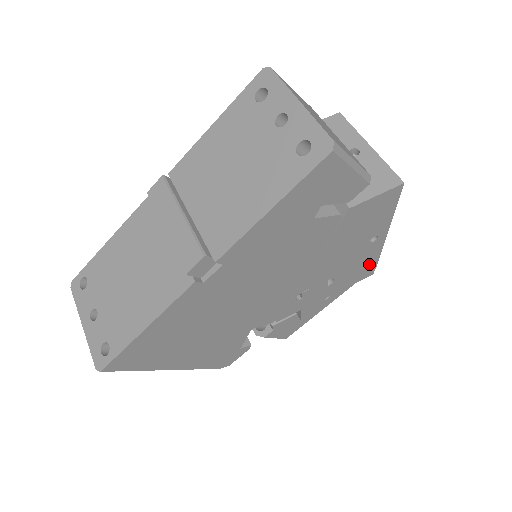
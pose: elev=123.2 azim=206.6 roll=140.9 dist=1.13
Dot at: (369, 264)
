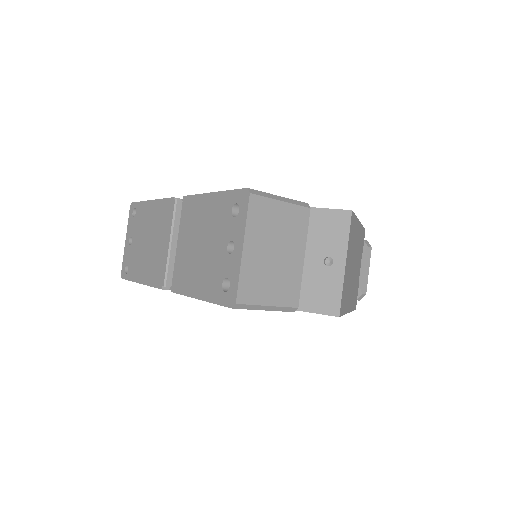
Dot at: occluded
